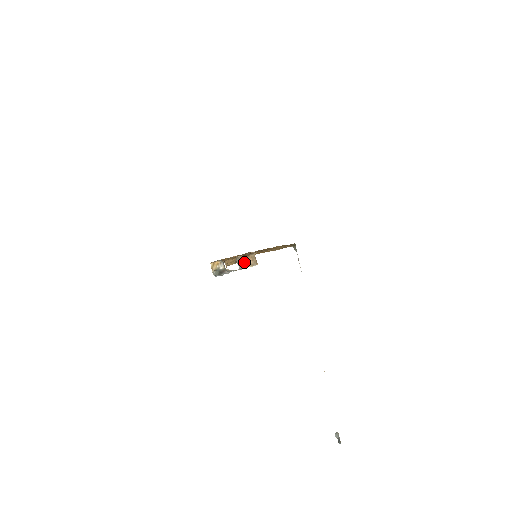
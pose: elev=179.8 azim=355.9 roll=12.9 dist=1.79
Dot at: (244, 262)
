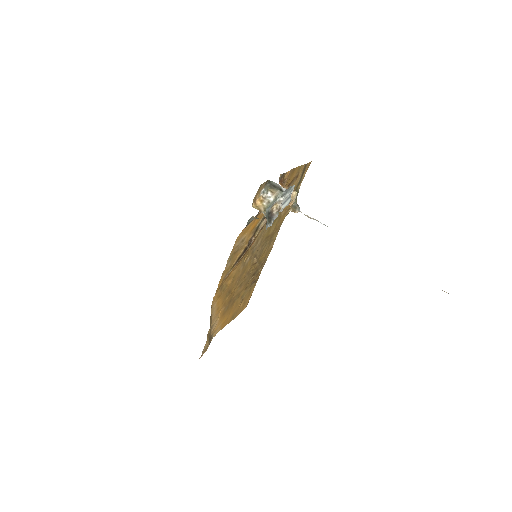
Dot at: occluded
